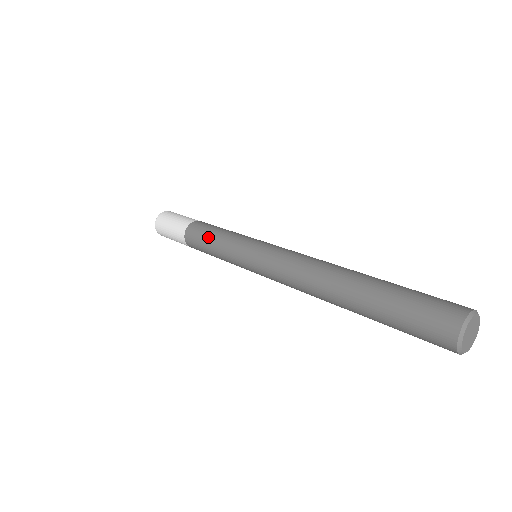
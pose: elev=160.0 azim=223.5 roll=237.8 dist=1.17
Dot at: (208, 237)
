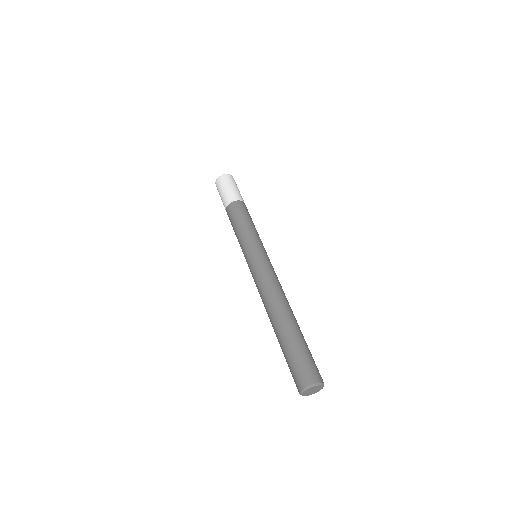
Dot at: (234, 226)
